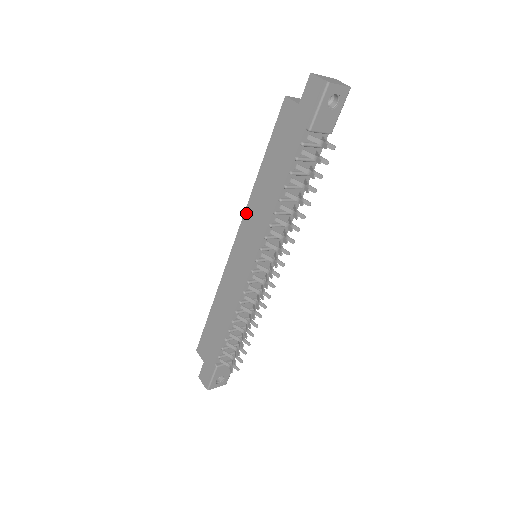
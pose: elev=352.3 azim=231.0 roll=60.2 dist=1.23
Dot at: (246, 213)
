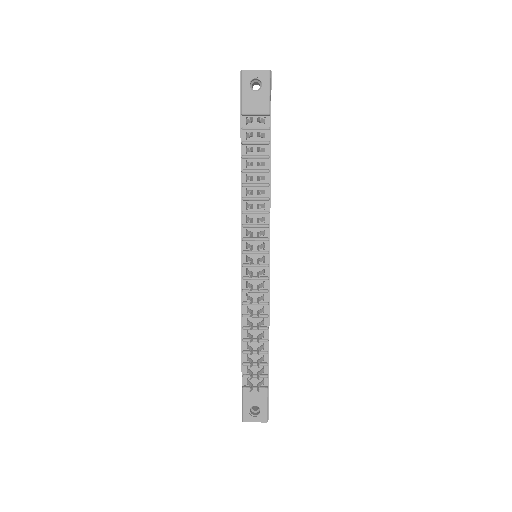
Dot at: occluded
